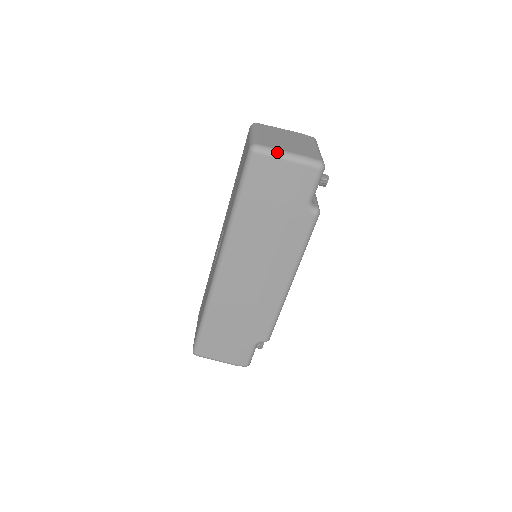
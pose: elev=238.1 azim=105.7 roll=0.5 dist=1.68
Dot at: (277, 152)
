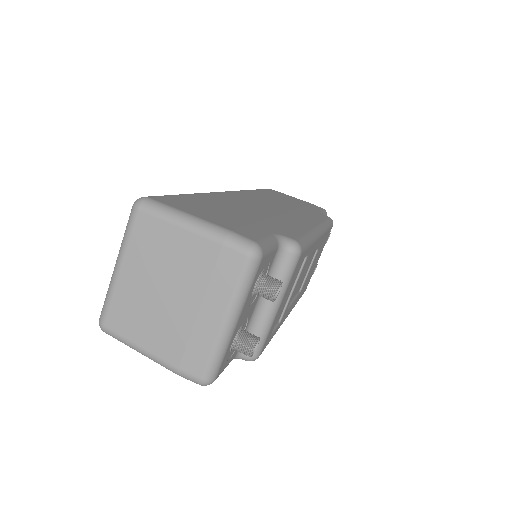
Dot at: occluded
